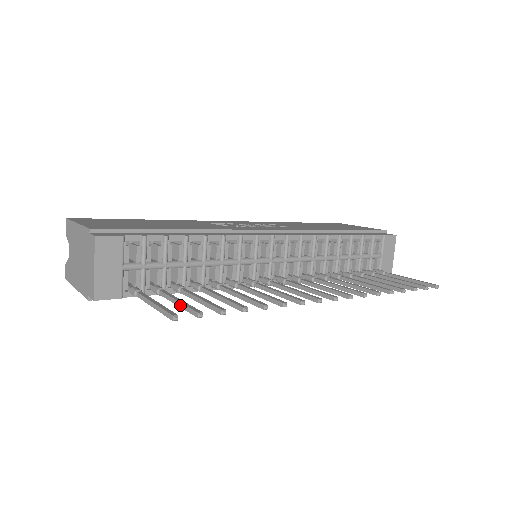
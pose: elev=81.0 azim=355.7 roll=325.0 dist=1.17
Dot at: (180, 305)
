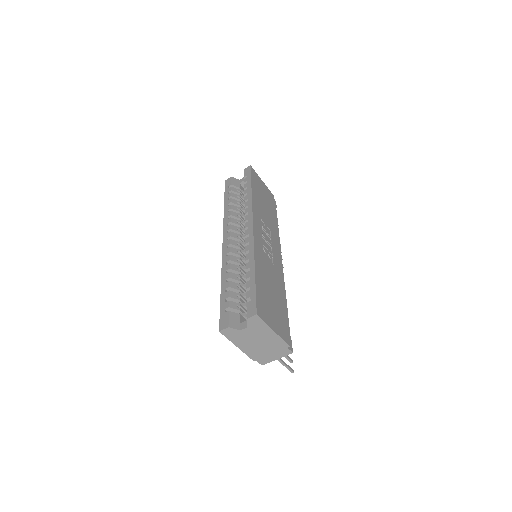
Dot at: occluded
